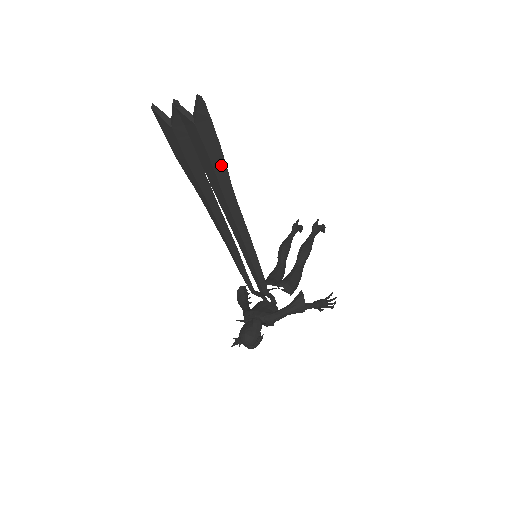
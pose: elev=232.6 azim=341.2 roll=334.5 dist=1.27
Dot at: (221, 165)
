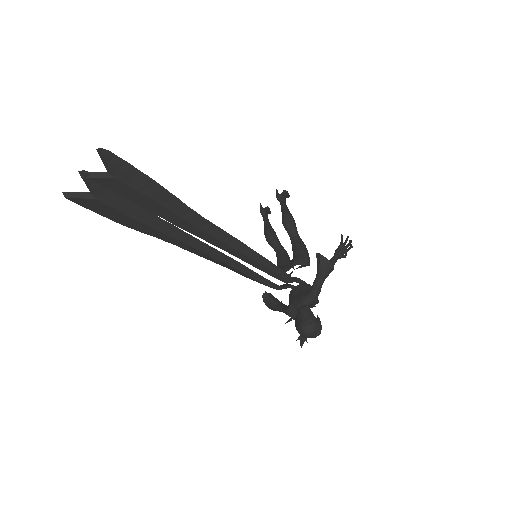
Dot at: (167, 197)
